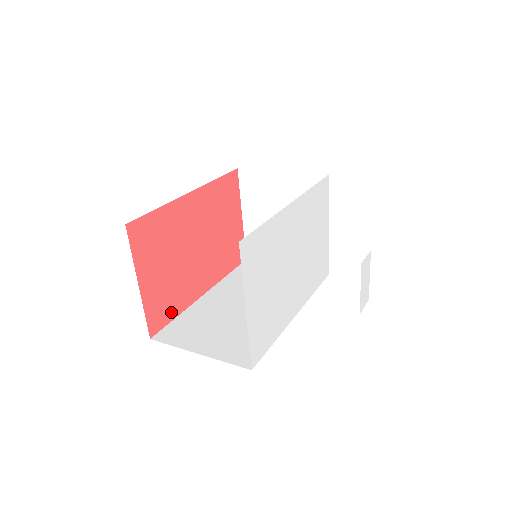
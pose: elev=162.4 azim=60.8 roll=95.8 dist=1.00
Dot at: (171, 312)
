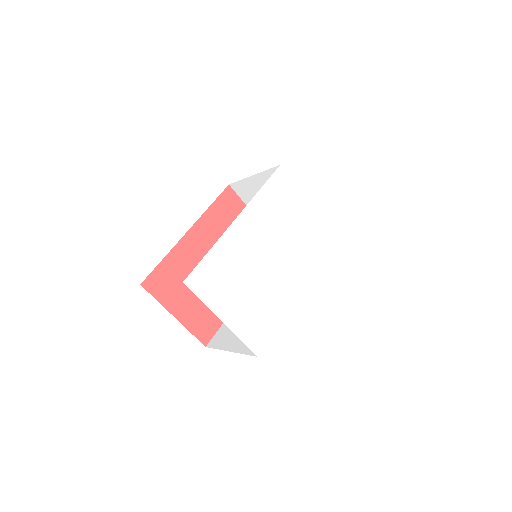
Dot at: (216, 321)
